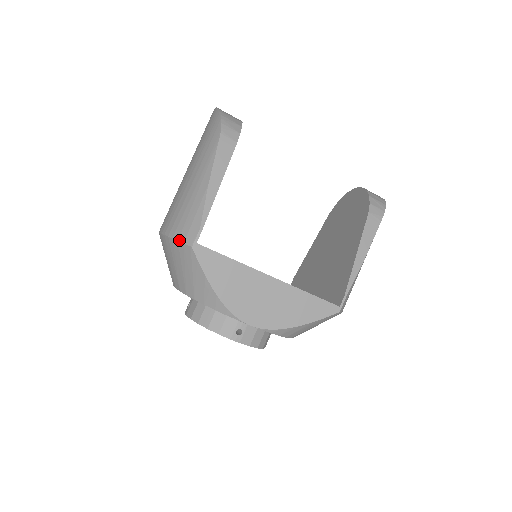
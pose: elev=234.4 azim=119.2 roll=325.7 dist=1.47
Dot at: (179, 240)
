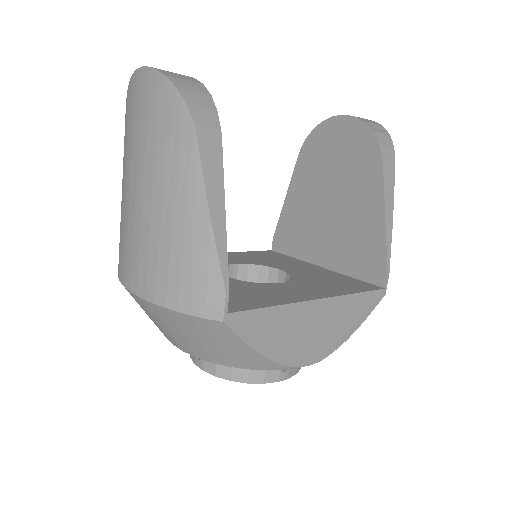
Dot at: (194, 314)
